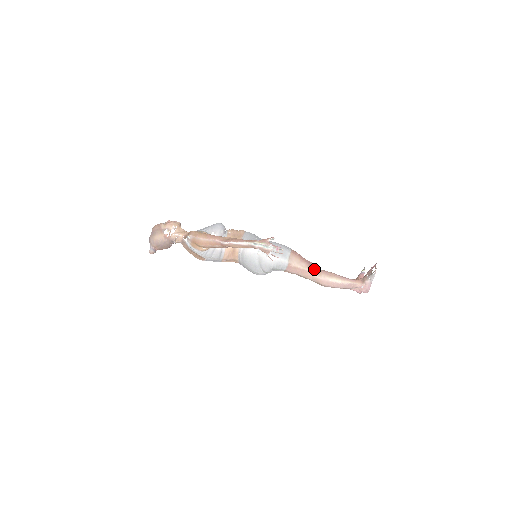
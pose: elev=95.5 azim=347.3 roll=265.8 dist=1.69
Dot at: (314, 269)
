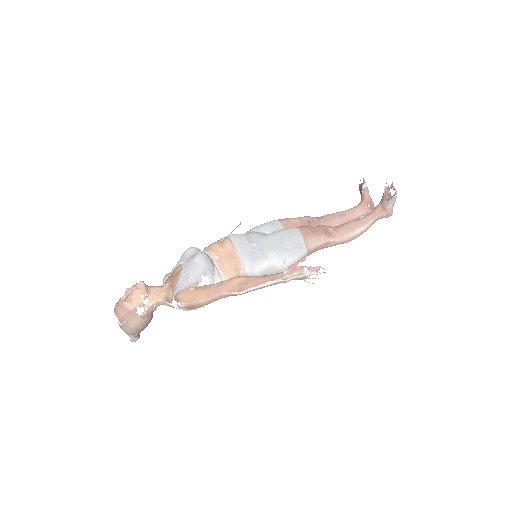
Dot at: (333, 234)
